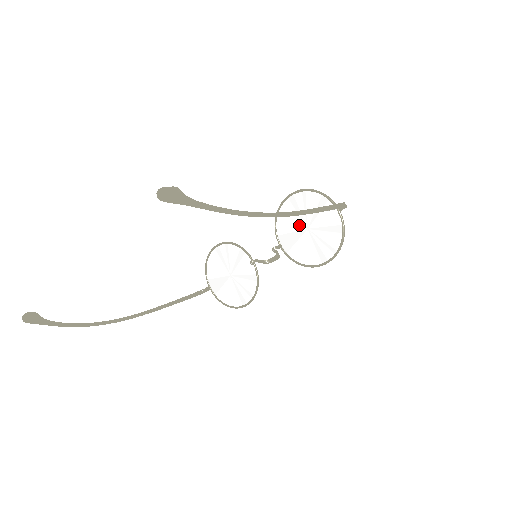
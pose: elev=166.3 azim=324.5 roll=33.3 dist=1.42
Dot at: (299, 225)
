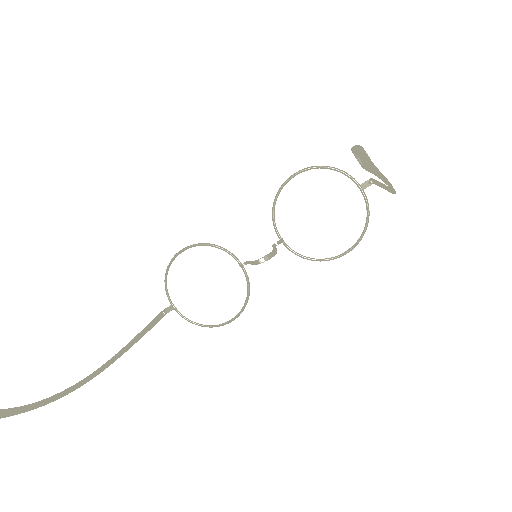
Dot at: (308, 211)
